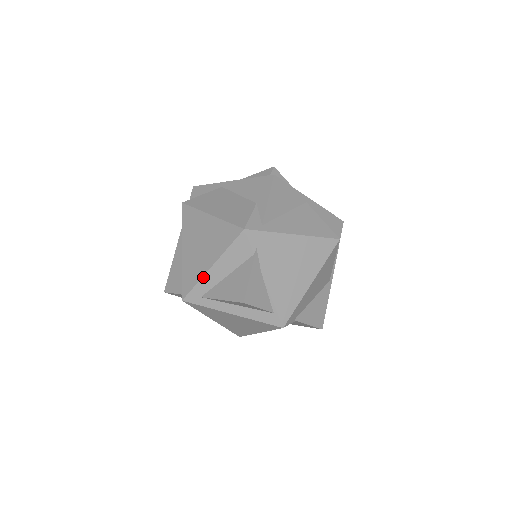
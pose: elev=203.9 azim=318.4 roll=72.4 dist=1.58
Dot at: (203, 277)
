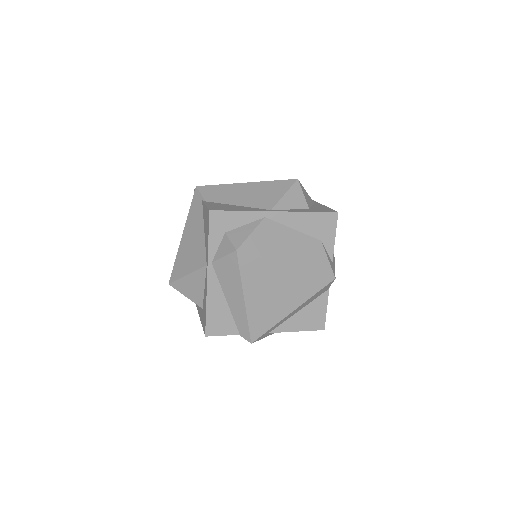
Dot at: (281, 321)
